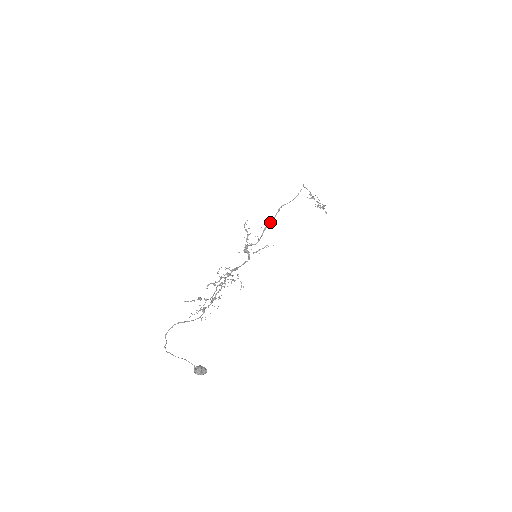
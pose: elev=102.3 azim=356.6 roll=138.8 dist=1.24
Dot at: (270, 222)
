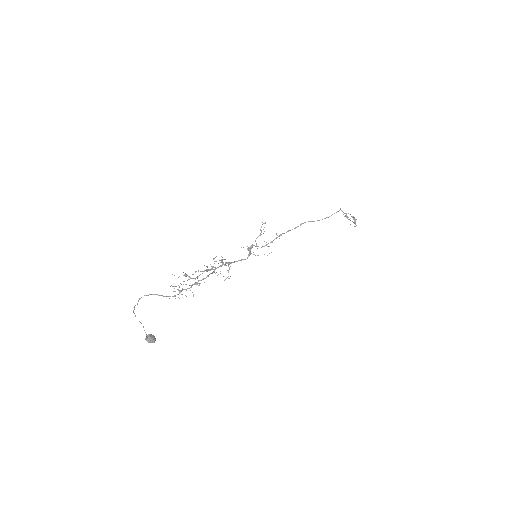
Dot at: (286, 232)
